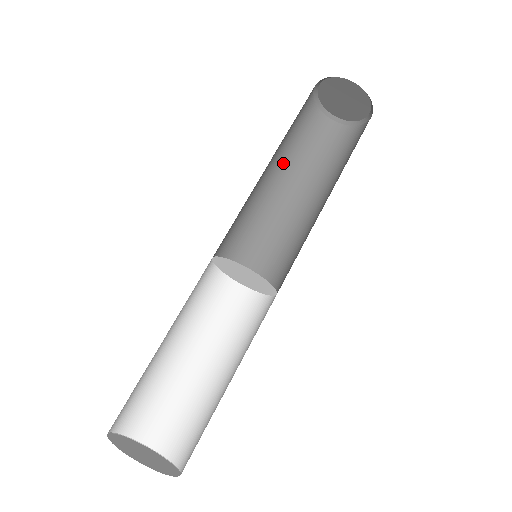
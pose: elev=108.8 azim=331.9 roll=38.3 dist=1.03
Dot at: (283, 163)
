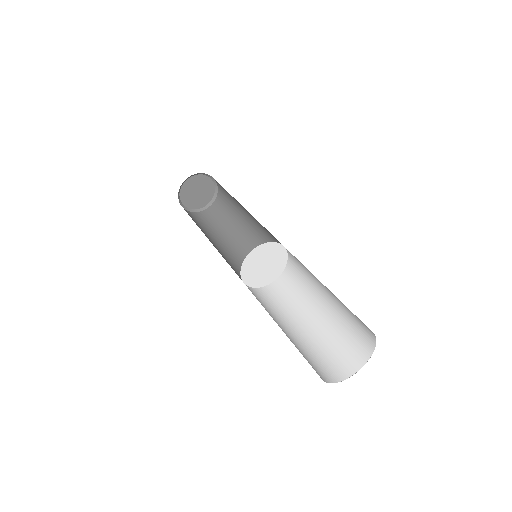
Dot at: (208, 236)
